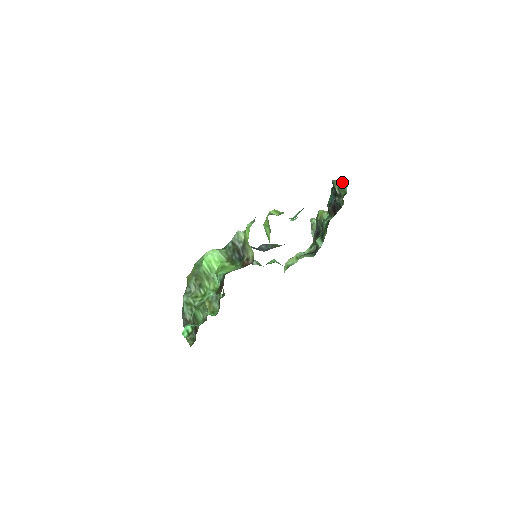
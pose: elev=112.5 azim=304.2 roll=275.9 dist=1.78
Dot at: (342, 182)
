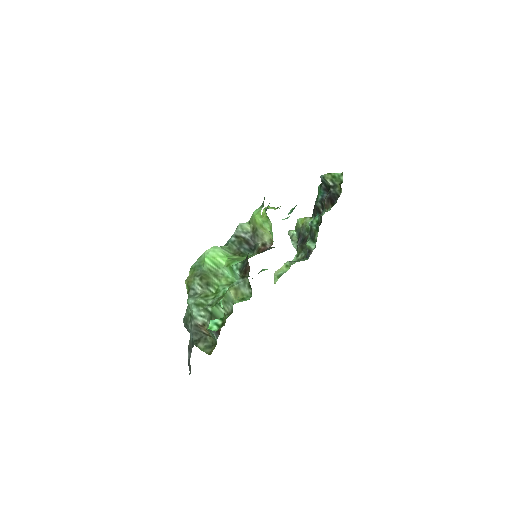
Dot at: (335, 173)
